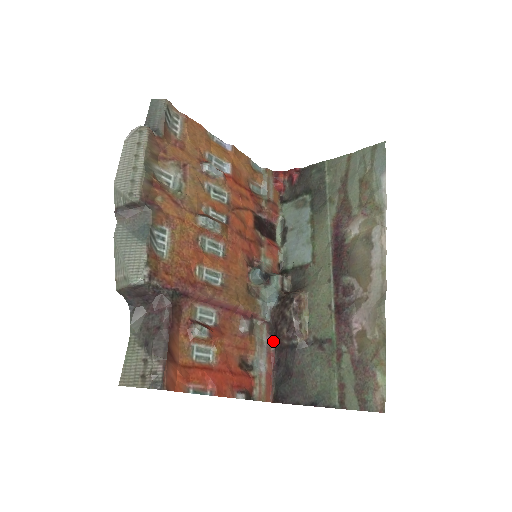
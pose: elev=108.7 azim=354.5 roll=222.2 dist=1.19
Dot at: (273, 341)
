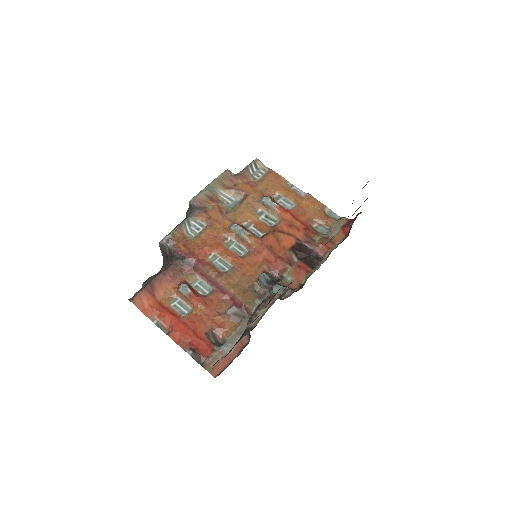
Dot at: (250, 335)
